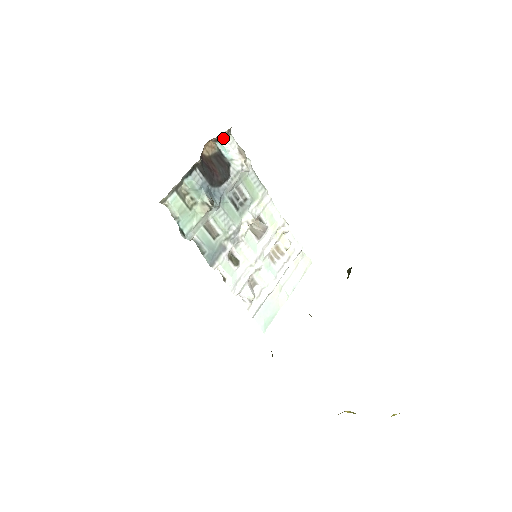
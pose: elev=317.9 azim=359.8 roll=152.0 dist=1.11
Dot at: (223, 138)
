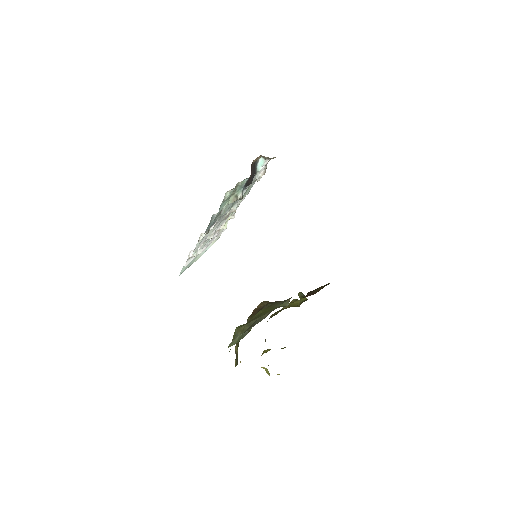
Dot at: (269, 159)
